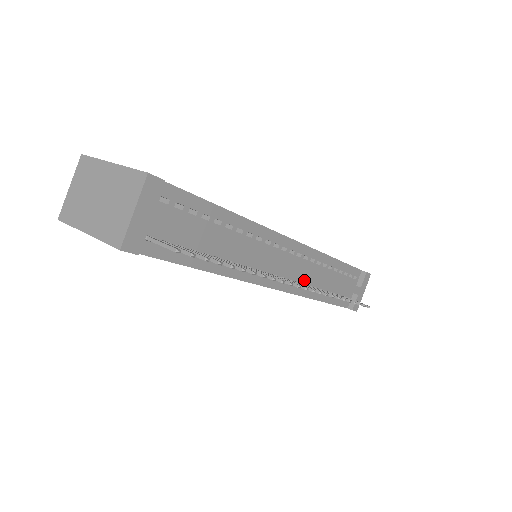
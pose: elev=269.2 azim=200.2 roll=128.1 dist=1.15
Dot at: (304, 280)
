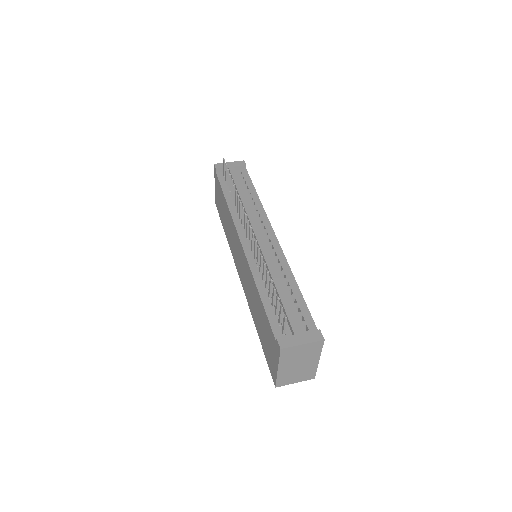
Dot at: occluded
